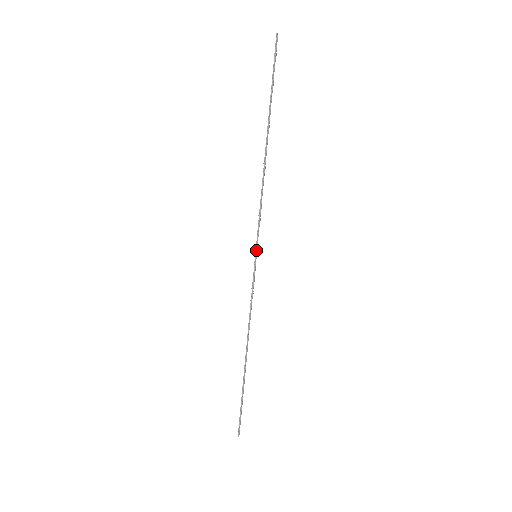
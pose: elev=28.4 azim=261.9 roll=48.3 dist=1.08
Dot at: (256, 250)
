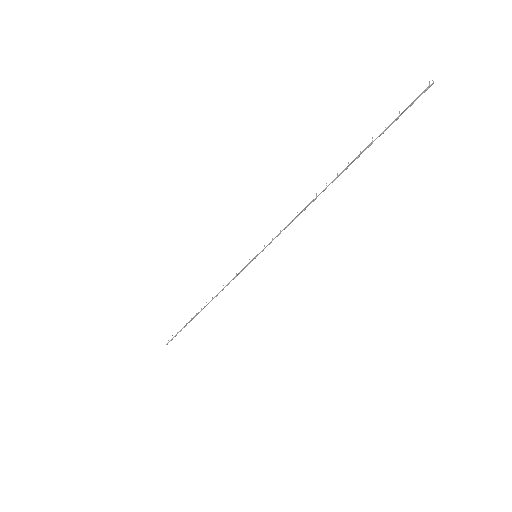
Dot at: (259, 253)
